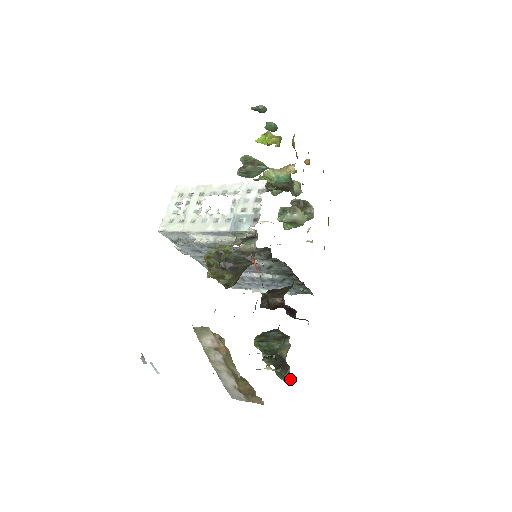
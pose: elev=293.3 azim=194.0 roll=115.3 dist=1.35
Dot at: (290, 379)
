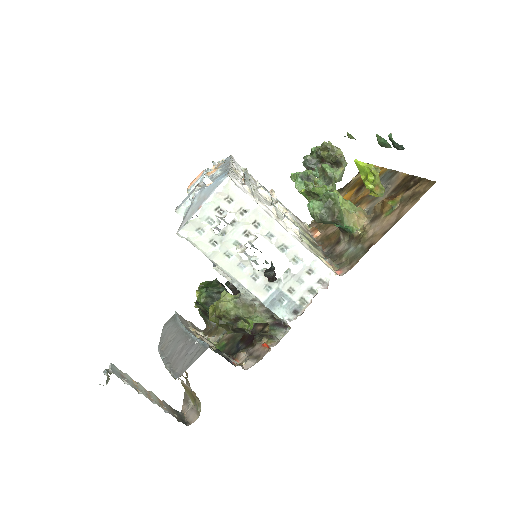
Dot at: (210, 327)
